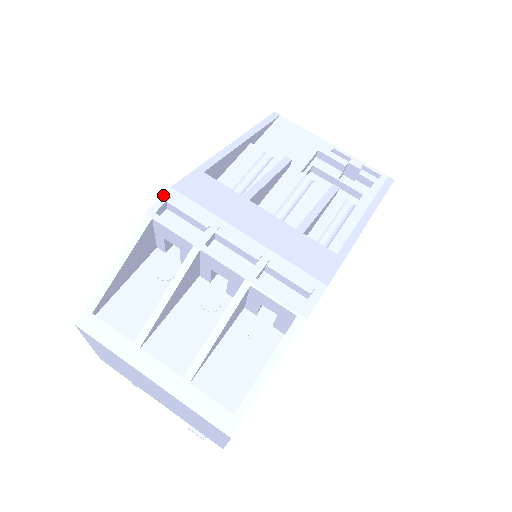
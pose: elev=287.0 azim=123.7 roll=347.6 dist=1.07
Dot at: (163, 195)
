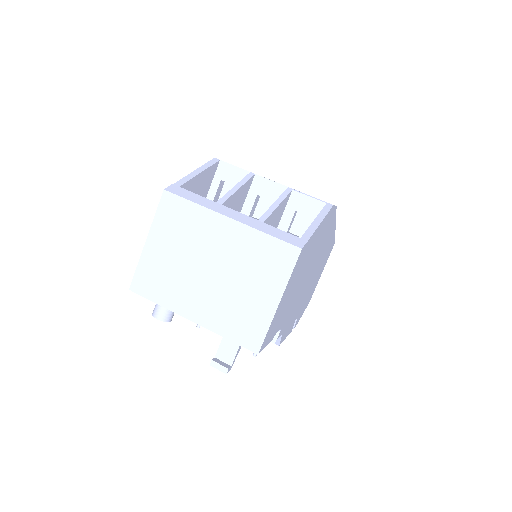
Dot at: occluded
